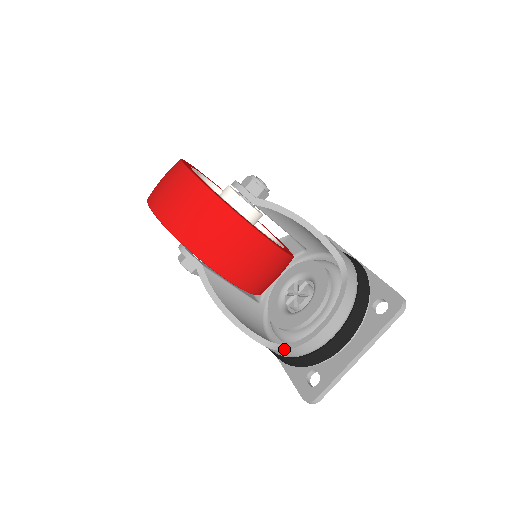
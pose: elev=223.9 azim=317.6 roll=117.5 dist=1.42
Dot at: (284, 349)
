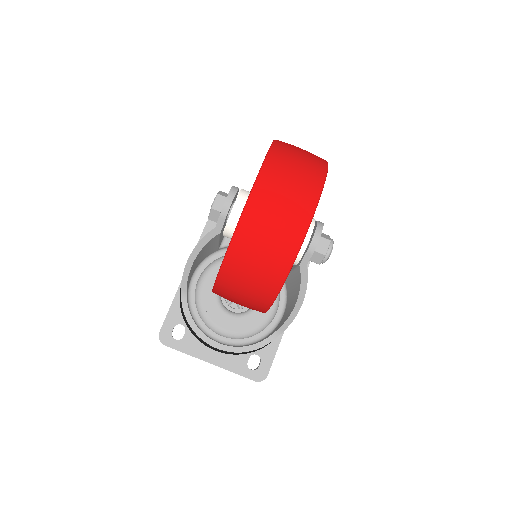
Dot at: (186, 317)
